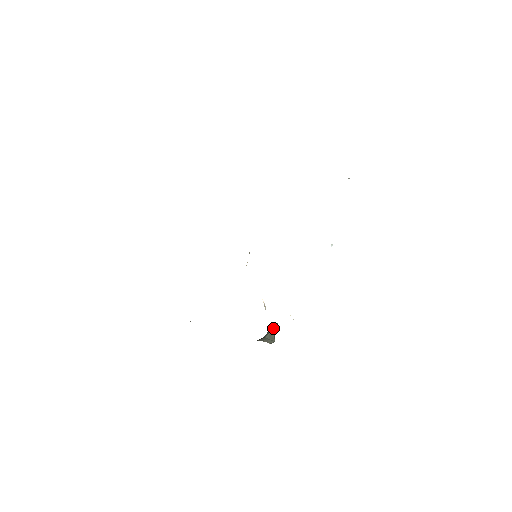
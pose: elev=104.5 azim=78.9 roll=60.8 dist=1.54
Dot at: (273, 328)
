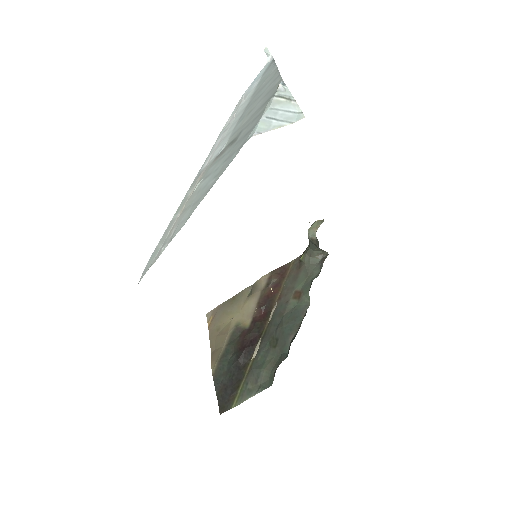
Dot at: (317, 247)
